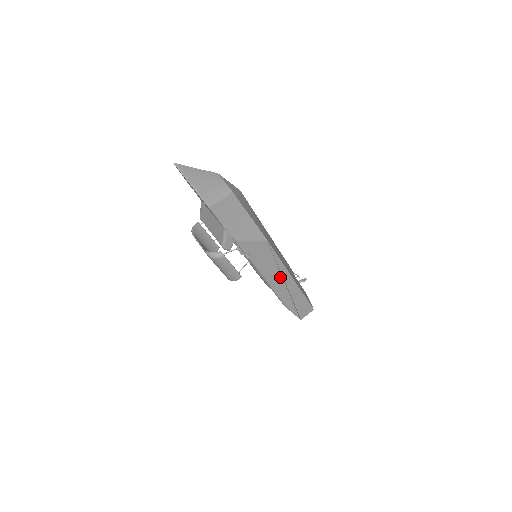
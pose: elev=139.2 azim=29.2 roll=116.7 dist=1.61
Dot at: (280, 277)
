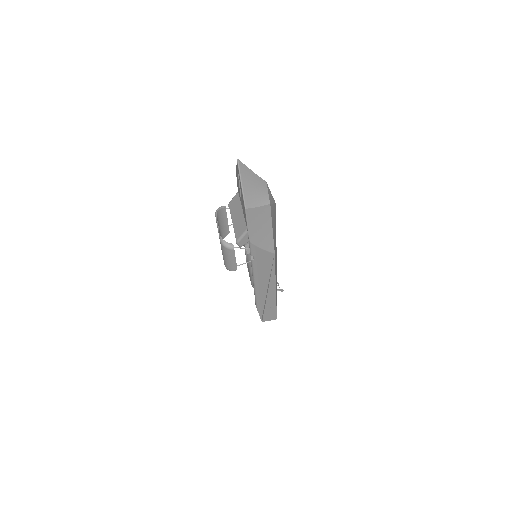
Dot at: (267, 284)
